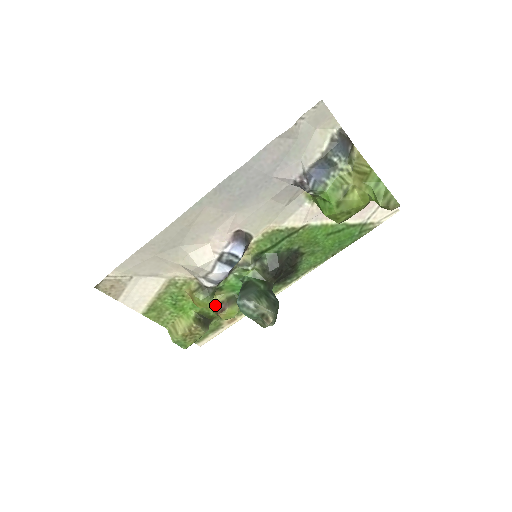
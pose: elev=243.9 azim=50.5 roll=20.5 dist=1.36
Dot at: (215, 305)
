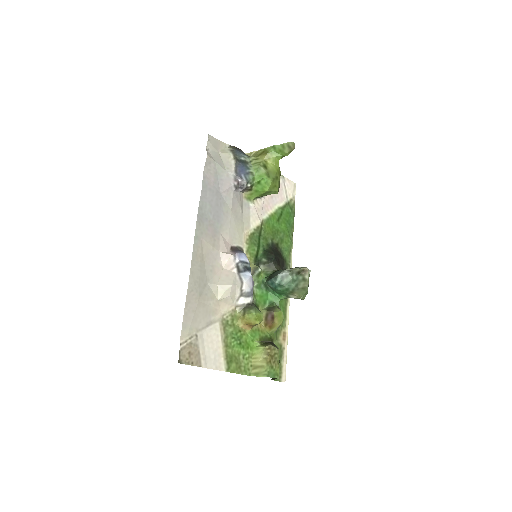
Dot at: (264, 322)
